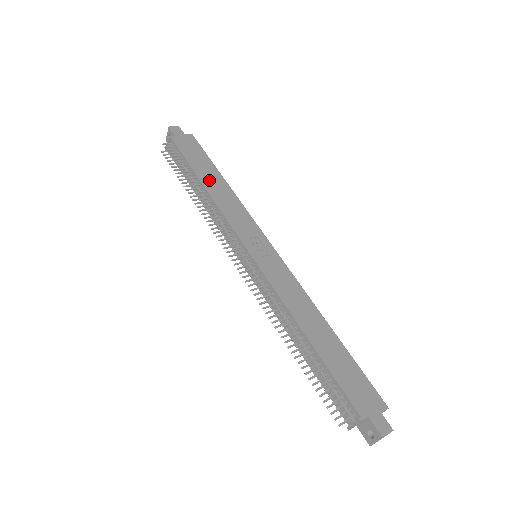
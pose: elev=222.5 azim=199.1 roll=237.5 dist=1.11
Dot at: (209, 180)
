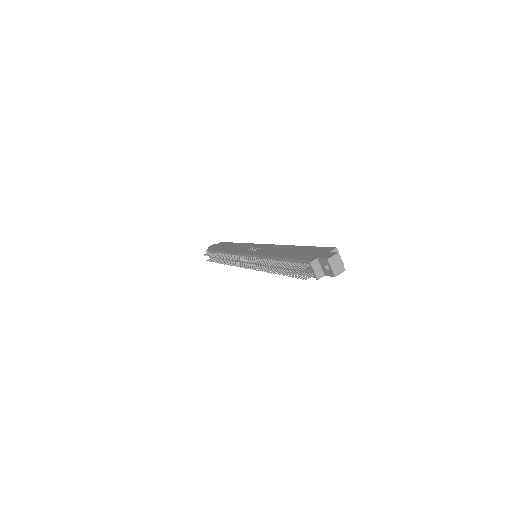
Dot at: (227, 248)
